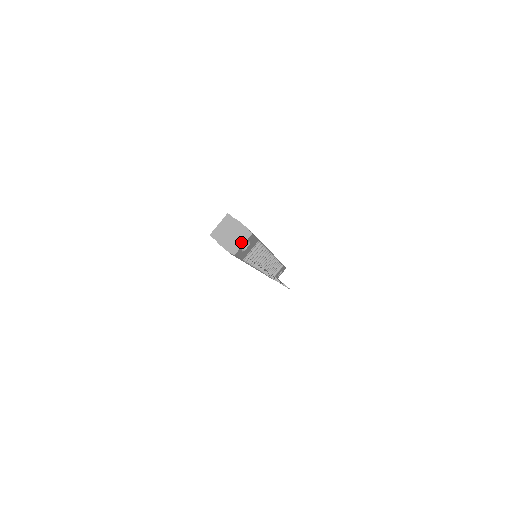
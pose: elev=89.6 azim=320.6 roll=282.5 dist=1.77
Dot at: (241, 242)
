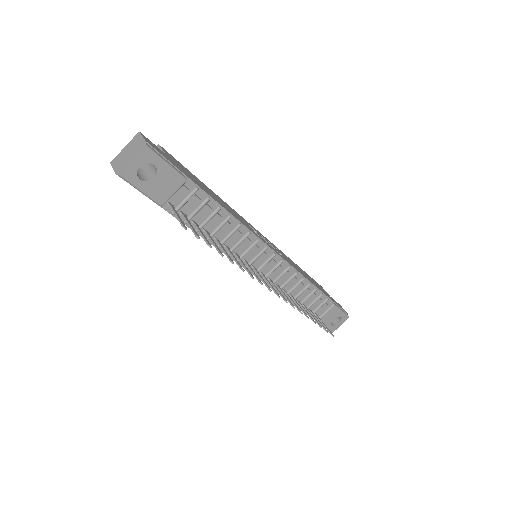
Dot at: (131, 158)
